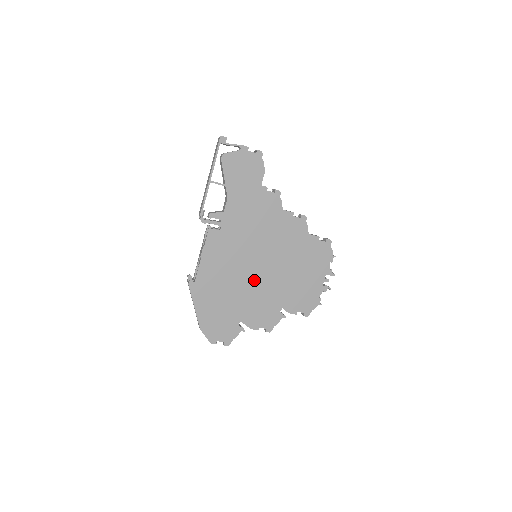
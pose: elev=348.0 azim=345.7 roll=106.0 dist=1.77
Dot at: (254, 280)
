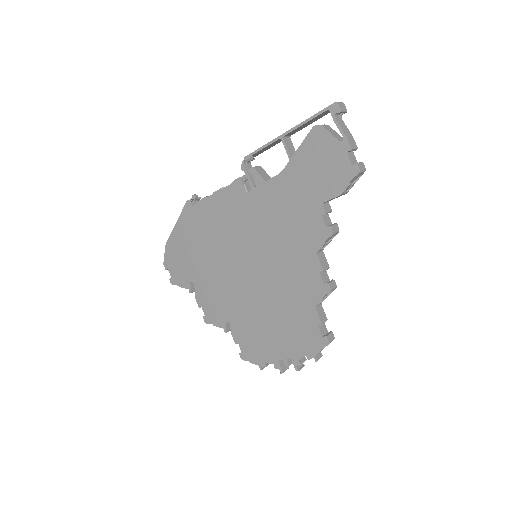
Dot at: (232, 270)
